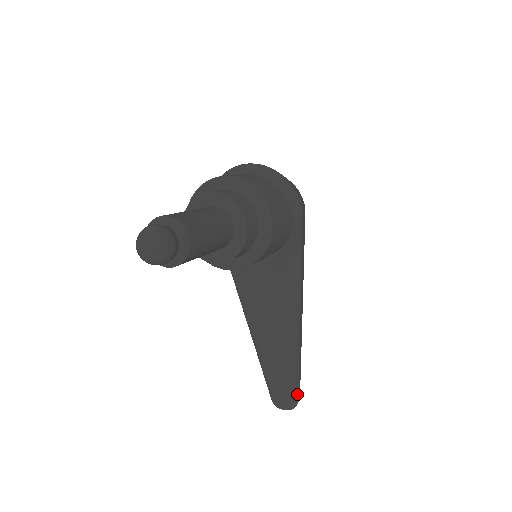
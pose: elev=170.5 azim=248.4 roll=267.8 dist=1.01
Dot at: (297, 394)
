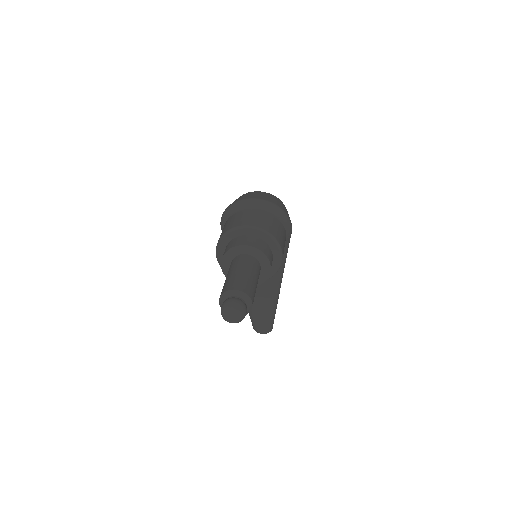
Dot at: occluded
